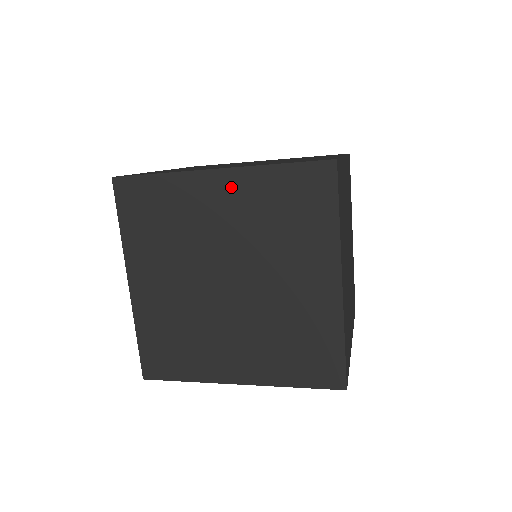
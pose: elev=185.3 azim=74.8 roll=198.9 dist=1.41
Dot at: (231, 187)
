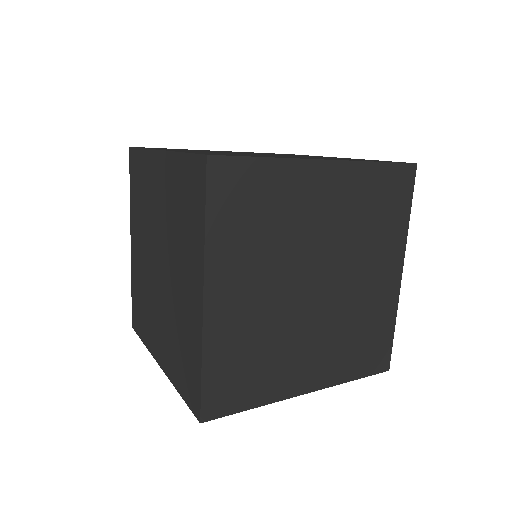
Dot at: (163, 170)
